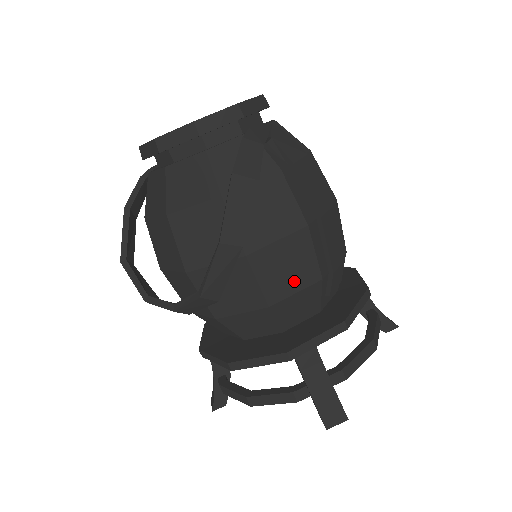
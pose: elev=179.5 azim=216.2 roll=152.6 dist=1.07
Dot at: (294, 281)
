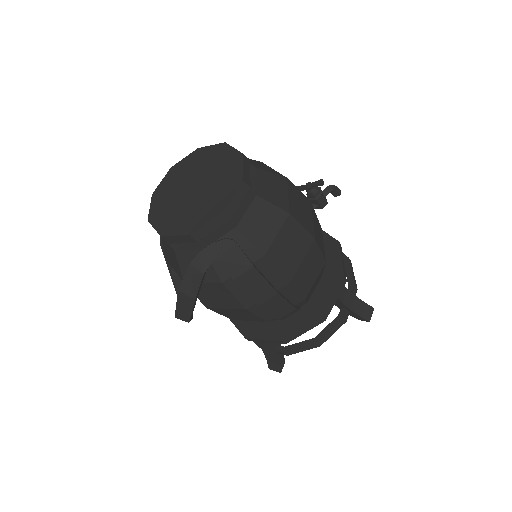
Dot at: (246, 318)
